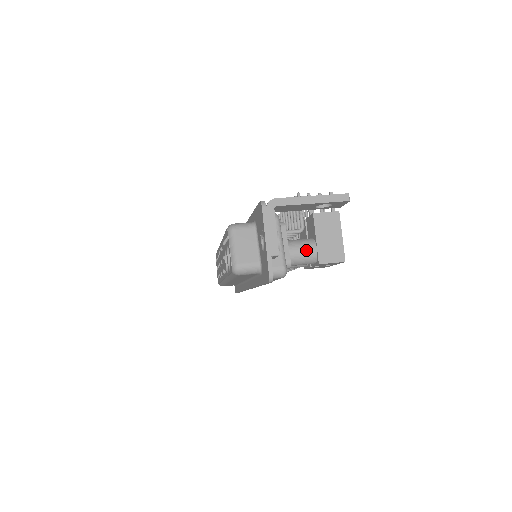
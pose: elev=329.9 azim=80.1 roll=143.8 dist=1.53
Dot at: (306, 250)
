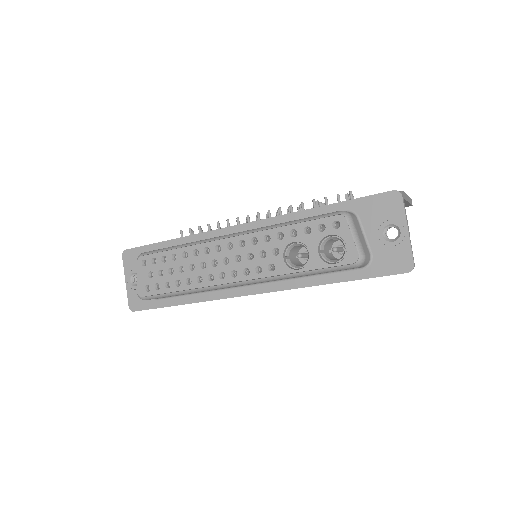
Dot at: occluded
